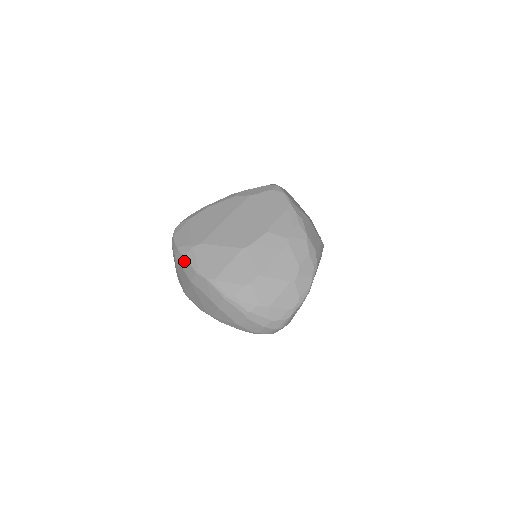
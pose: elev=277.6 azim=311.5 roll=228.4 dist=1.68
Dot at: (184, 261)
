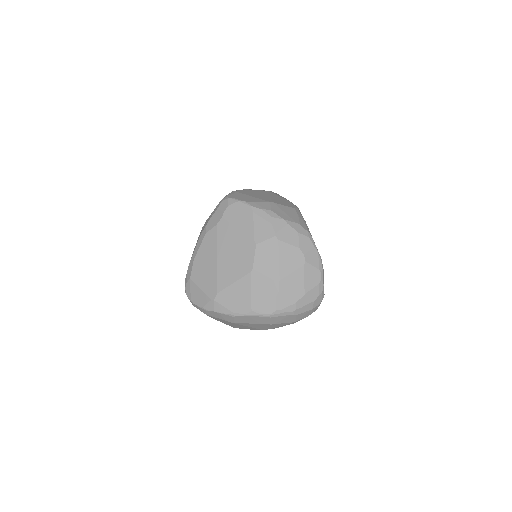
Dot at: (217, 314)
